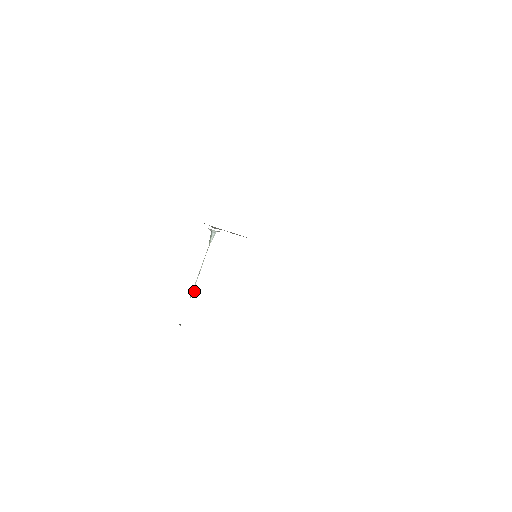
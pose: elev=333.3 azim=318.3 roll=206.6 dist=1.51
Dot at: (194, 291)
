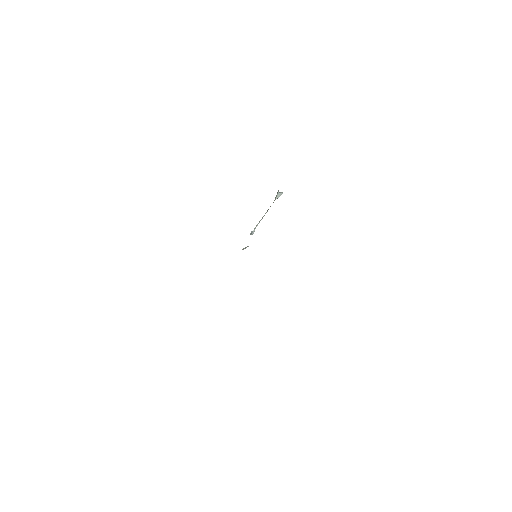
Dot at: occluded
